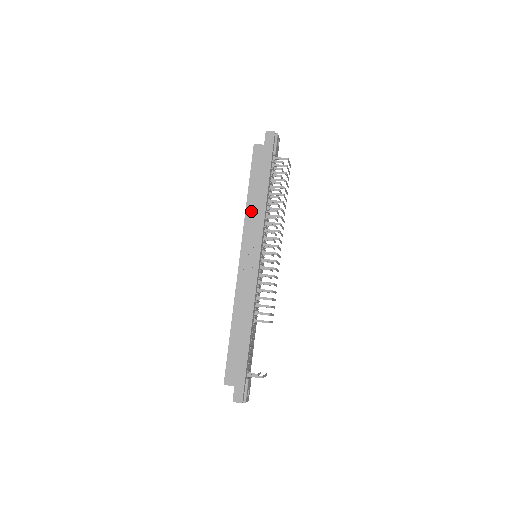
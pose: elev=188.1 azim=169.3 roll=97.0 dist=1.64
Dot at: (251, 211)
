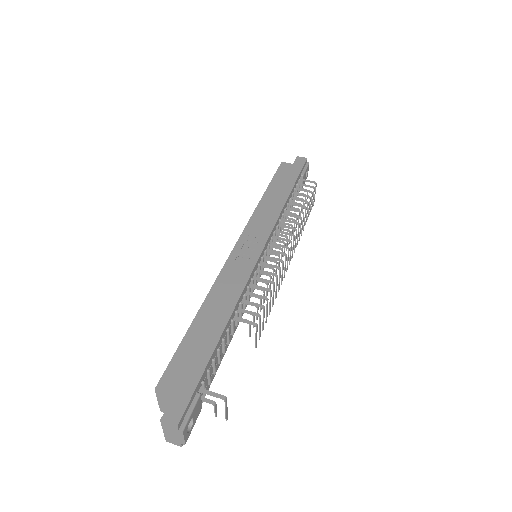
Dot at: (264, 207)
